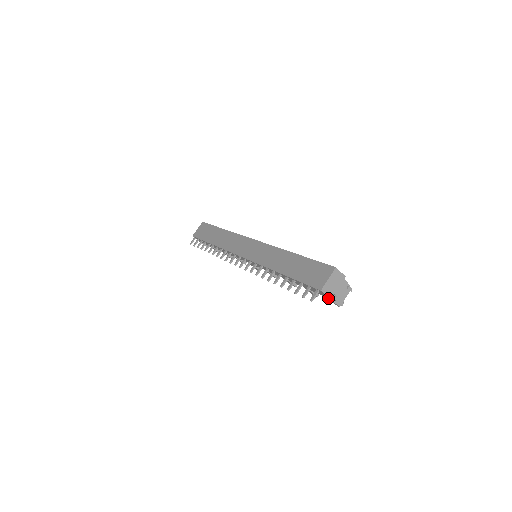
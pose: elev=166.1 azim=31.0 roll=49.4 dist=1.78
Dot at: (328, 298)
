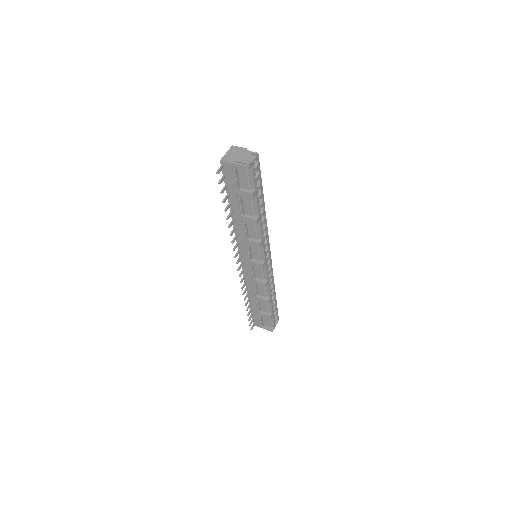
Dot at: (235, 167)
